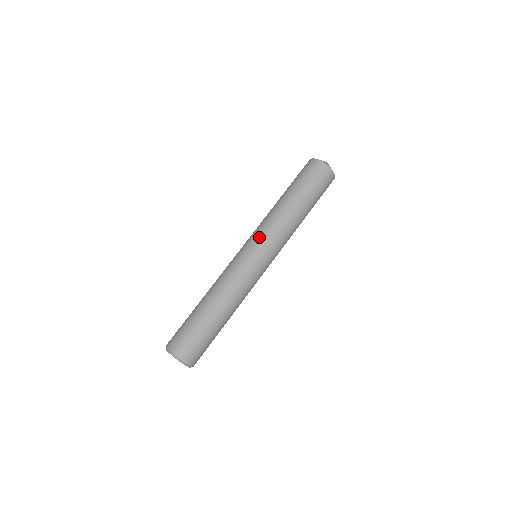
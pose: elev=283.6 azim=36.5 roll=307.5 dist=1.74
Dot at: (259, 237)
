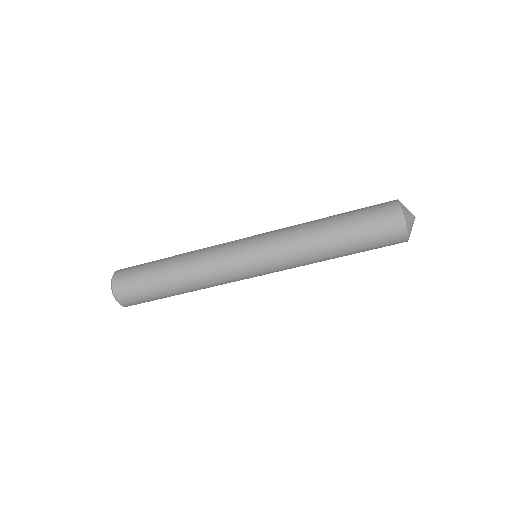
Dot at: (275, 271)
